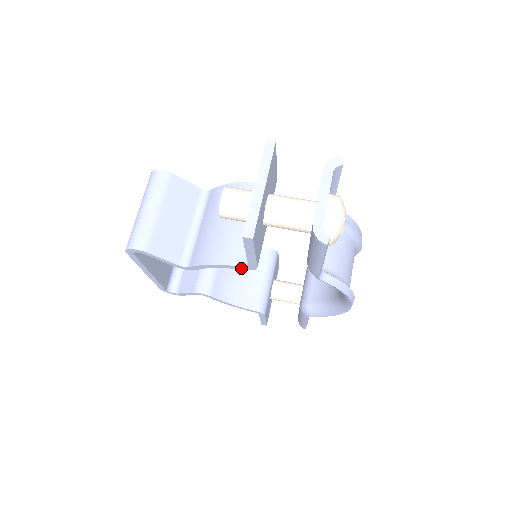
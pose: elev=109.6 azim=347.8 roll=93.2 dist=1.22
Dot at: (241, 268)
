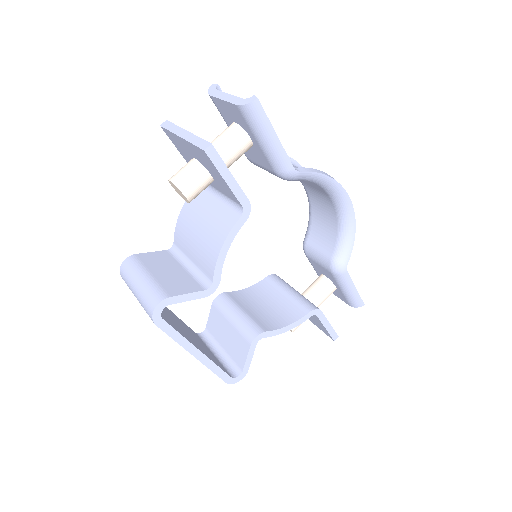
Dot at: (242, 221)
